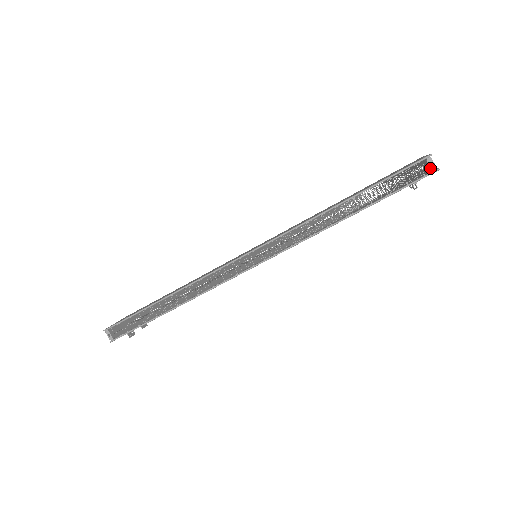
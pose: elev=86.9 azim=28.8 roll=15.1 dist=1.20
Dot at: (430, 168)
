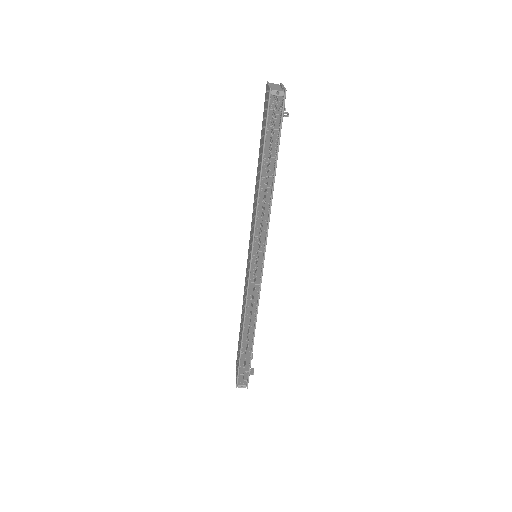
Dot at: occluded
